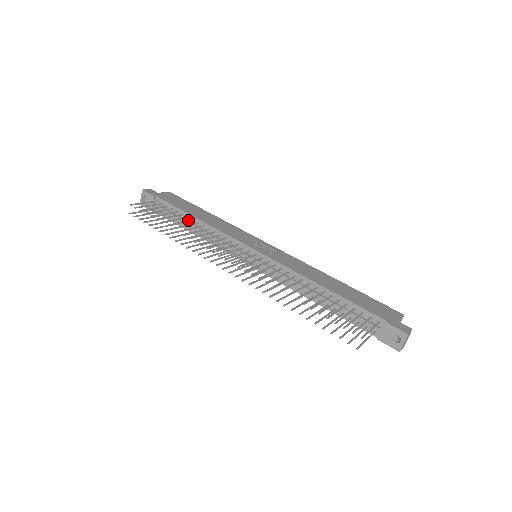
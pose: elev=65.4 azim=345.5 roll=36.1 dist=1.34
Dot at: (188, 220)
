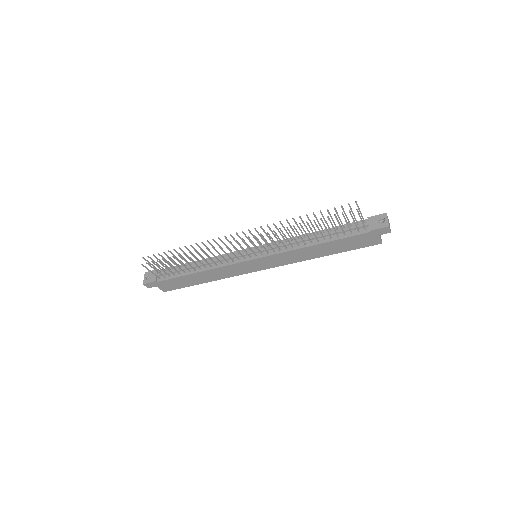
Dot at: (193, 260)
